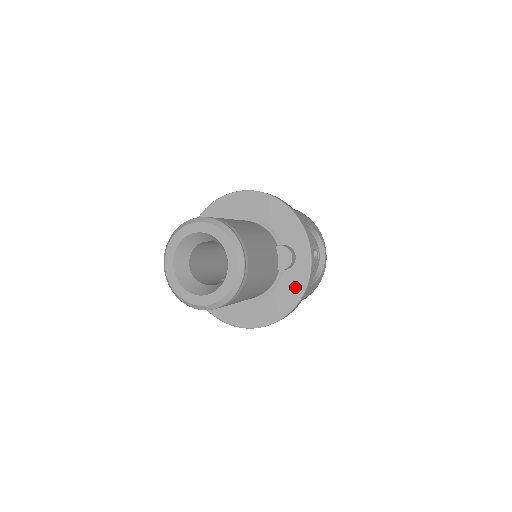
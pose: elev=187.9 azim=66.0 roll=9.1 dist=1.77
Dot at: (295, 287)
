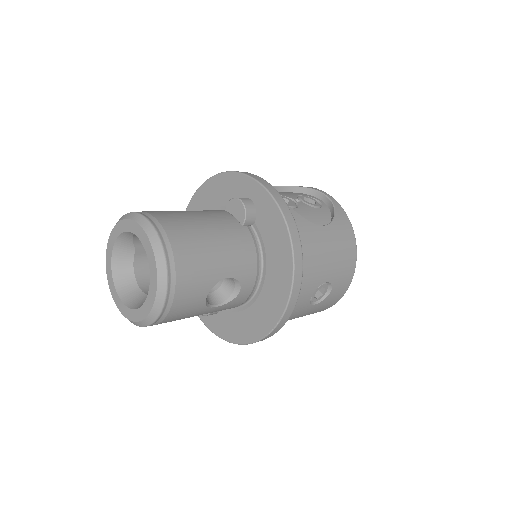
Dot at: (274, 223)
